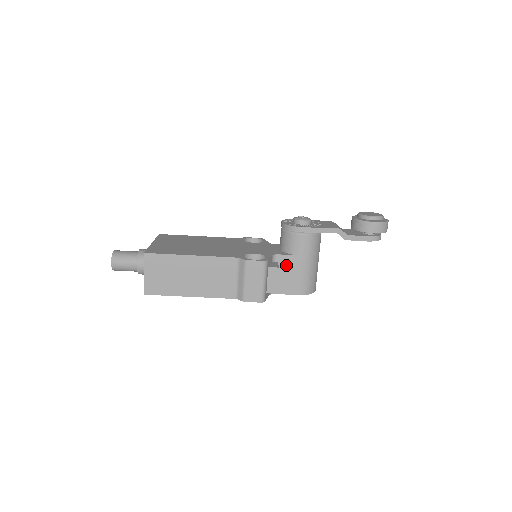
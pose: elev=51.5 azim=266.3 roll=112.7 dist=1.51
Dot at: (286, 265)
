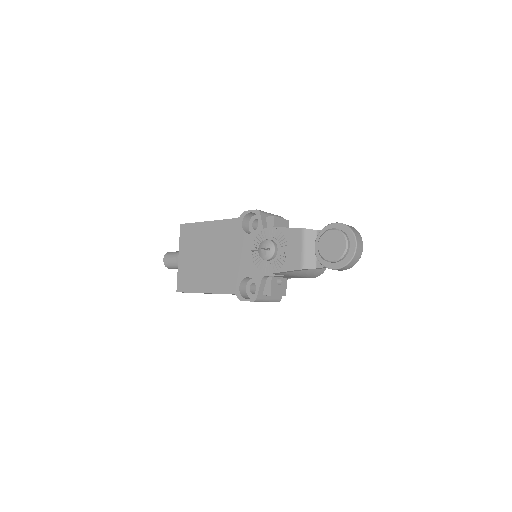
Dot at: (280, 276)
